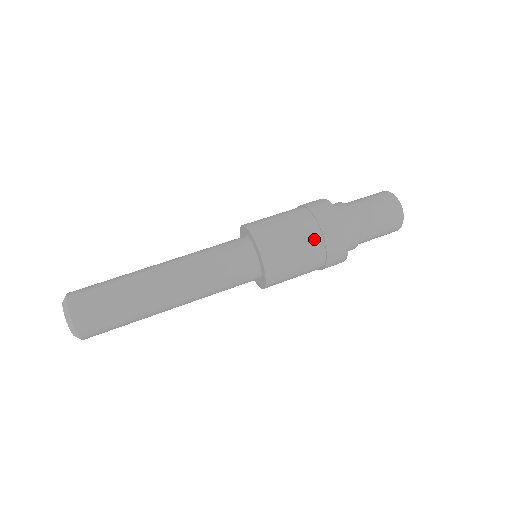
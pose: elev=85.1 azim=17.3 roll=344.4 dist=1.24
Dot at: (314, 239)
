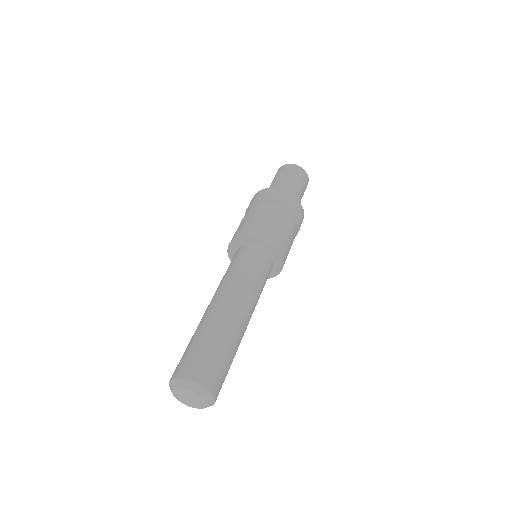
Dot at: (268, 206)
